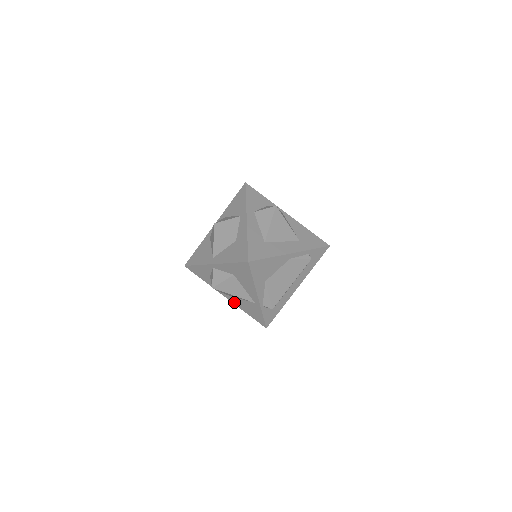
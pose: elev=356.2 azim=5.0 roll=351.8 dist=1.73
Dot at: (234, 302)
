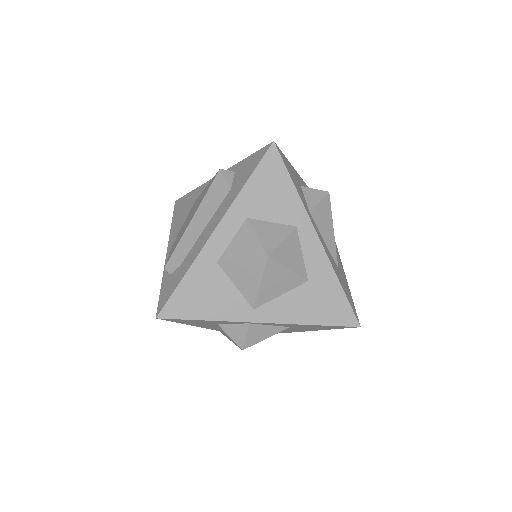
Dot at: occluded
